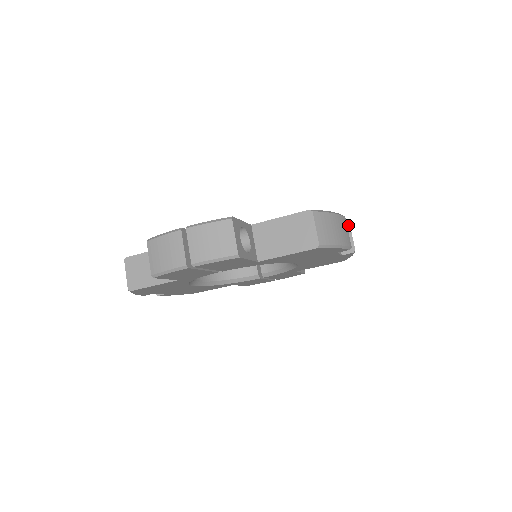
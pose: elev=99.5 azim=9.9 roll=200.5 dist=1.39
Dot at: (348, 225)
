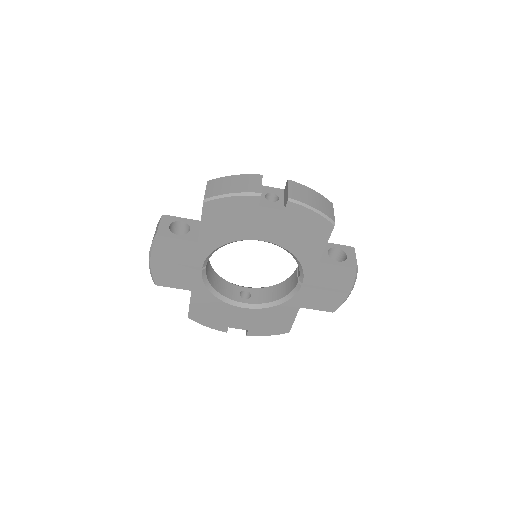
Dot at: (287, 183)
